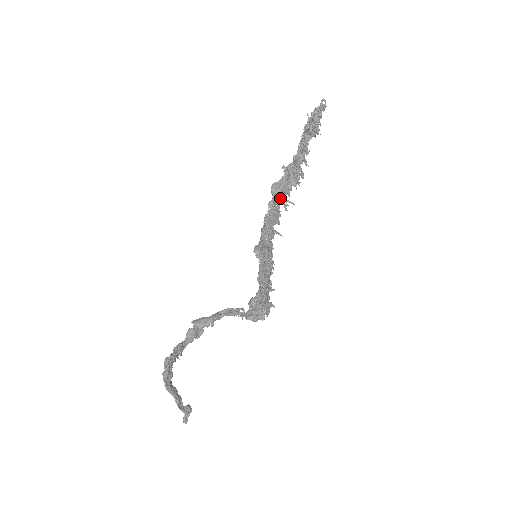
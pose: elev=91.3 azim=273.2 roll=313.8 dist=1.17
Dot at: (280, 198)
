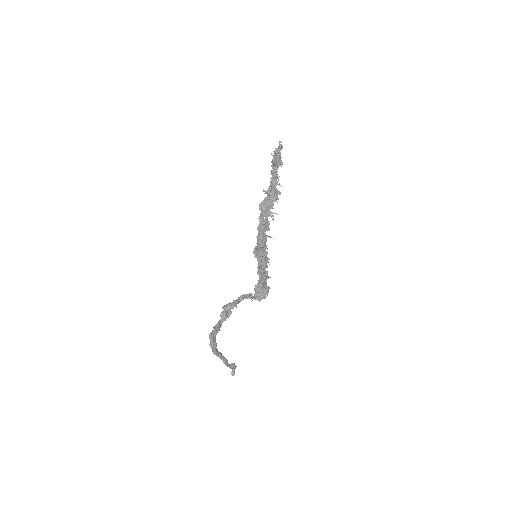
Dot at: (266, 213)
